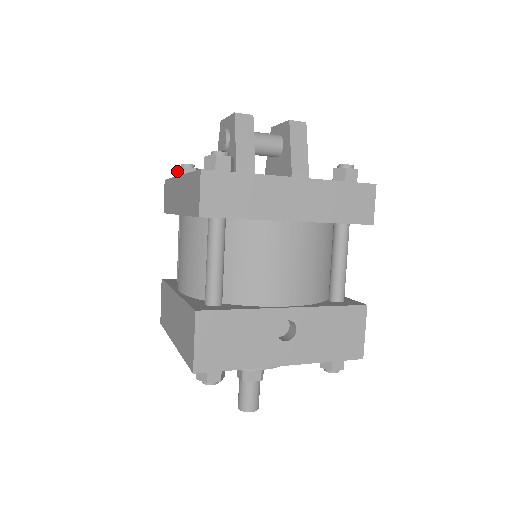
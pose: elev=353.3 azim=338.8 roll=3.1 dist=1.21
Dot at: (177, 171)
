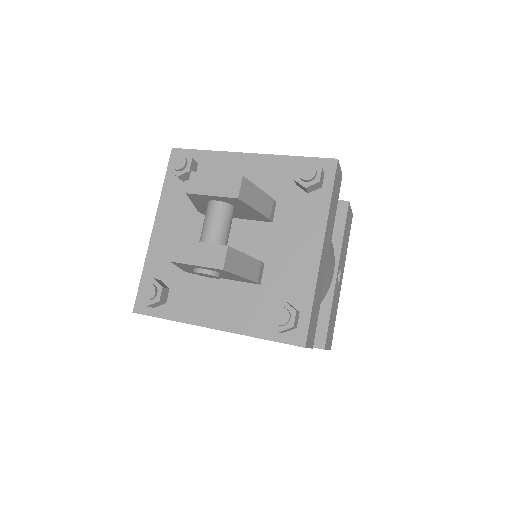
Dot at: (152, 306)
